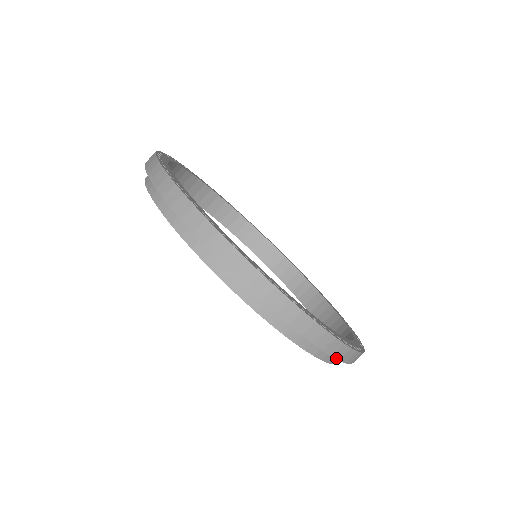
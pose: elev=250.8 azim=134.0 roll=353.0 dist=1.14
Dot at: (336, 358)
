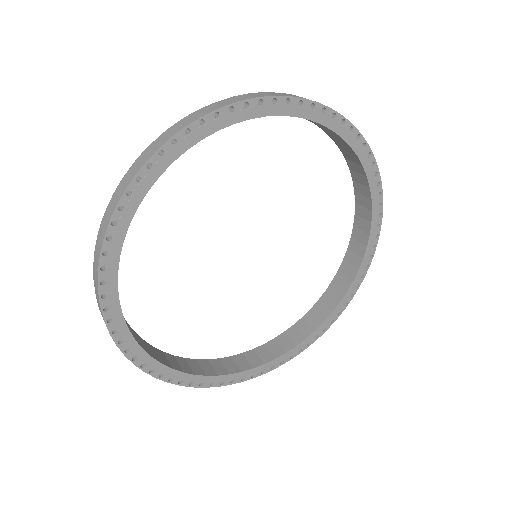
Dot at: occluded
